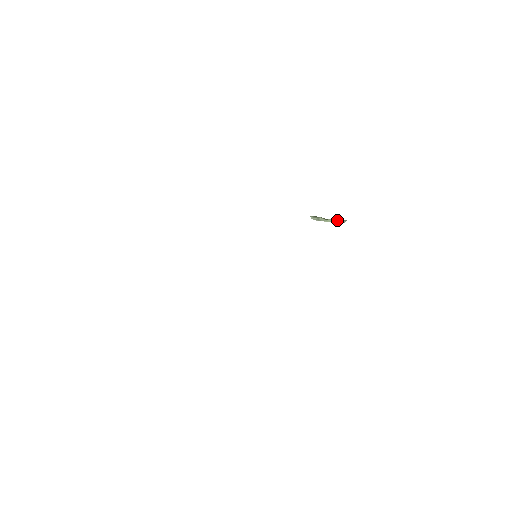
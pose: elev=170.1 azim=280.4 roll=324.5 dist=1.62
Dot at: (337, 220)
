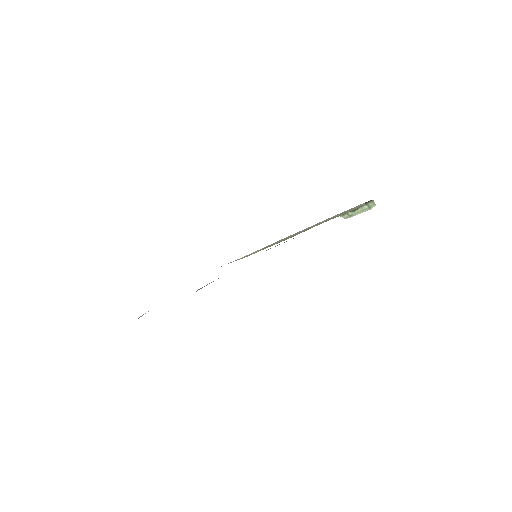
Dot at: (366, 206)
